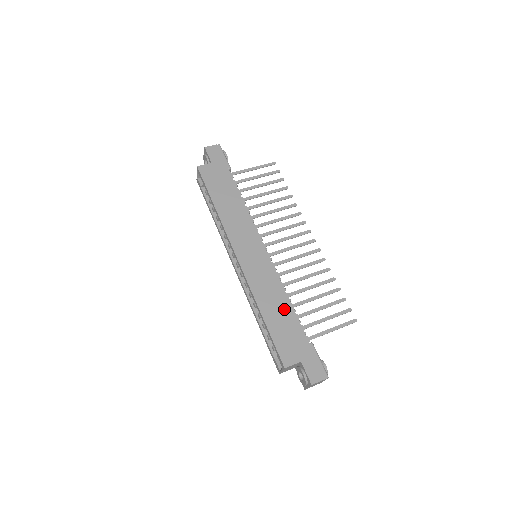
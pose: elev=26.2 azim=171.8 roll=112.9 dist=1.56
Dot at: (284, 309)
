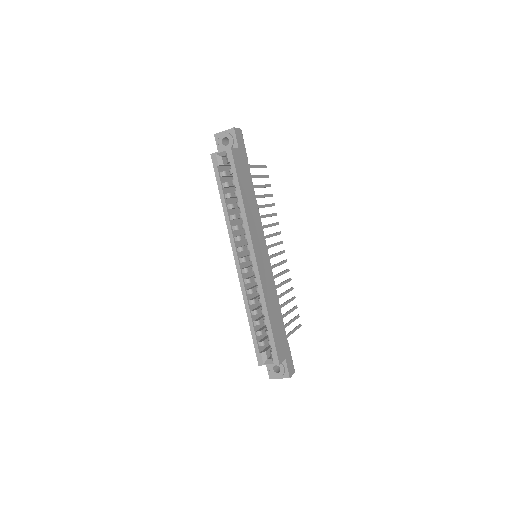
Dot at: (278, 312)
